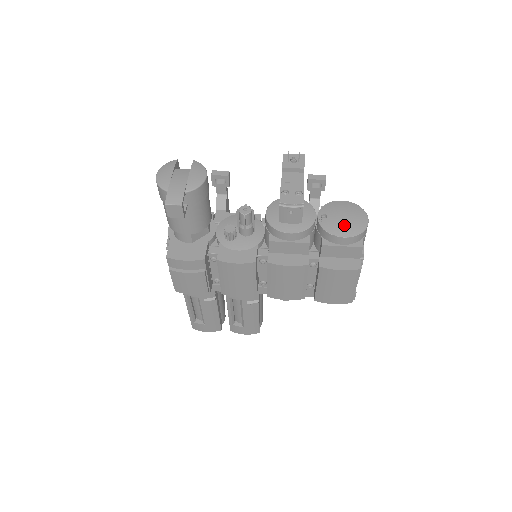
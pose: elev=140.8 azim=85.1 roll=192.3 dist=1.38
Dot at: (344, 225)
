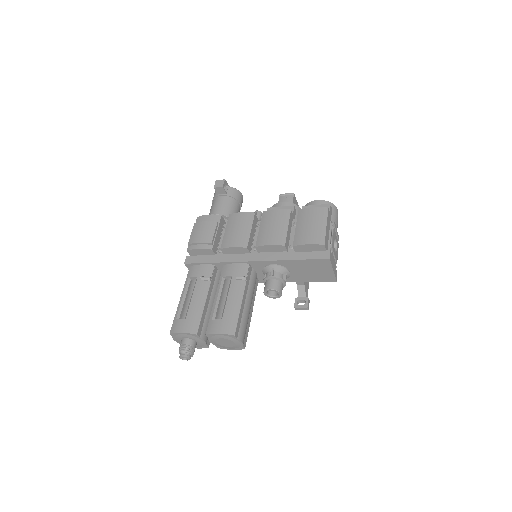
Dot at: occluded
